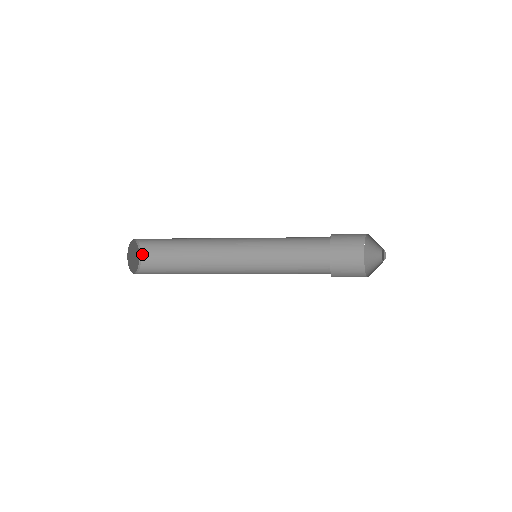
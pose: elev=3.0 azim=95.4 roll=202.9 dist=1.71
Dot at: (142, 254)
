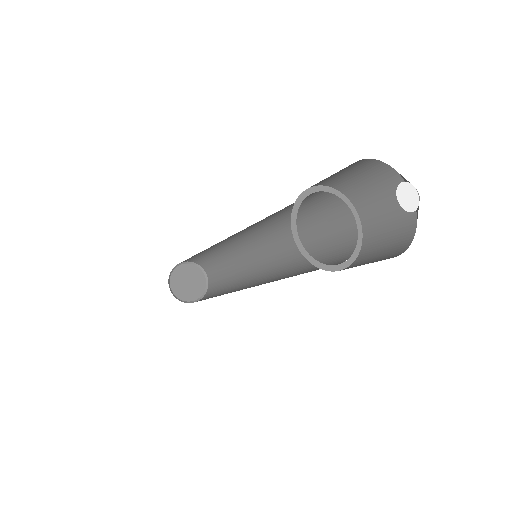
Dot at: (207, 292)
